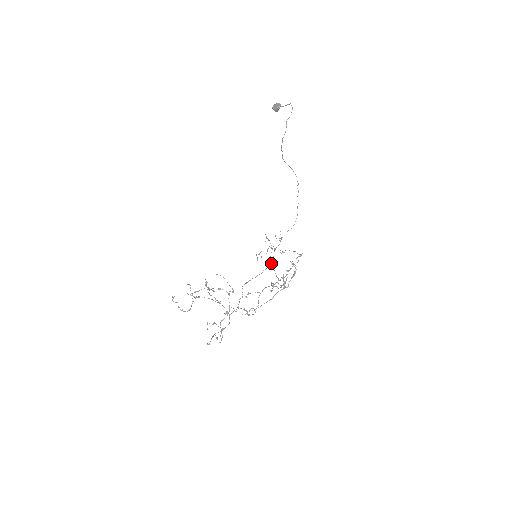
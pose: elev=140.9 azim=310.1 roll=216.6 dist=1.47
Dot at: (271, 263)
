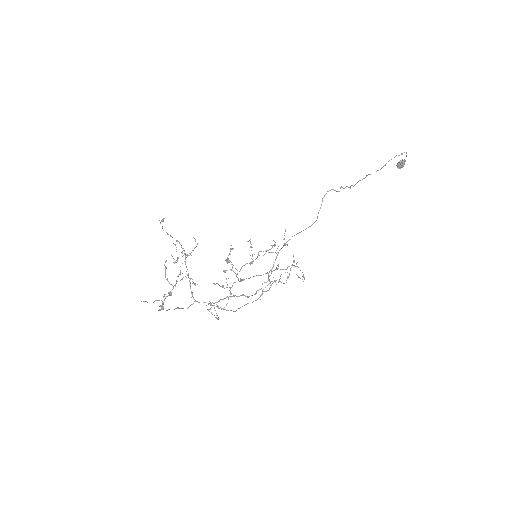
Dot at: occluded
